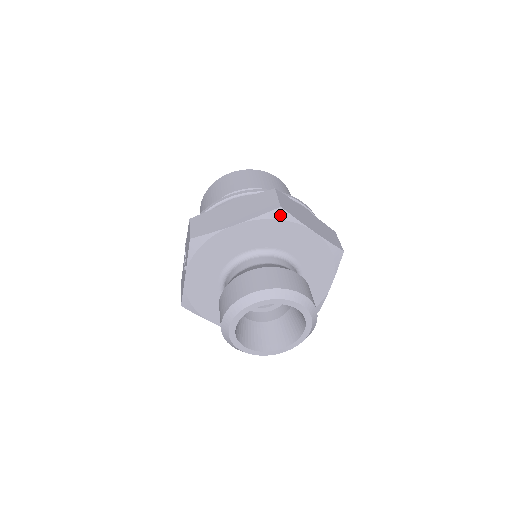
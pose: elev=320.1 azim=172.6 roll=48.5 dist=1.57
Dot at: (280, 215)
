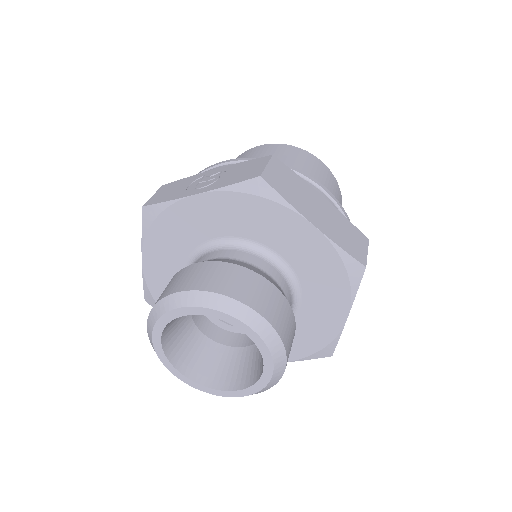
Dot at: (354, 272)
